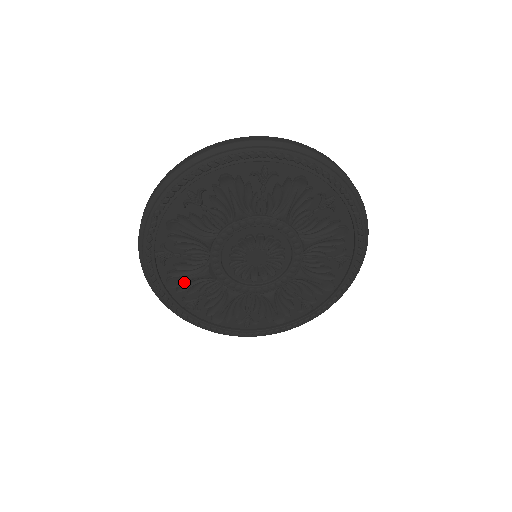
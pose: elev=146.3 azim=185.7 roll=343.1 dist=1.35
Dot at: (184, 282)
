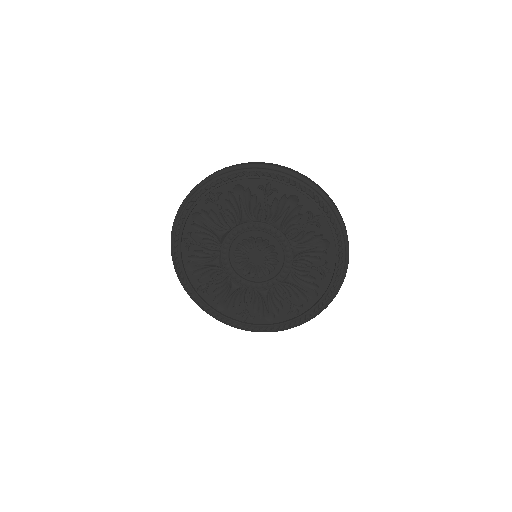
Dot at: (203, 225)
